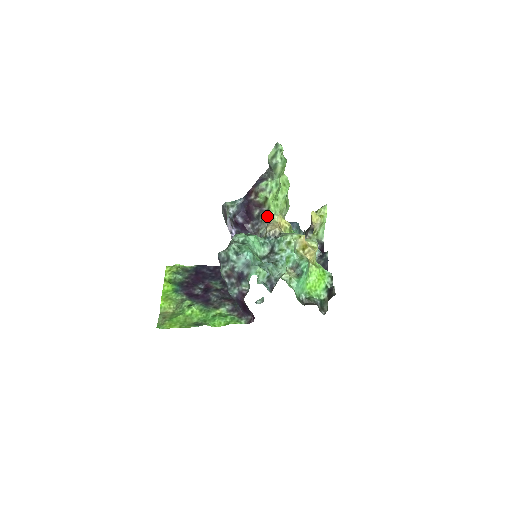
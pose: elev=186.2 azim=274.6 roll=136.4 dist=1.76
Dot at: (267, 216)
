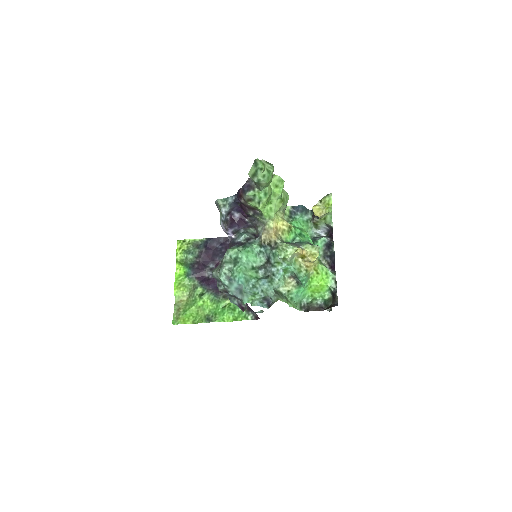
Dot at: (262, 219)
